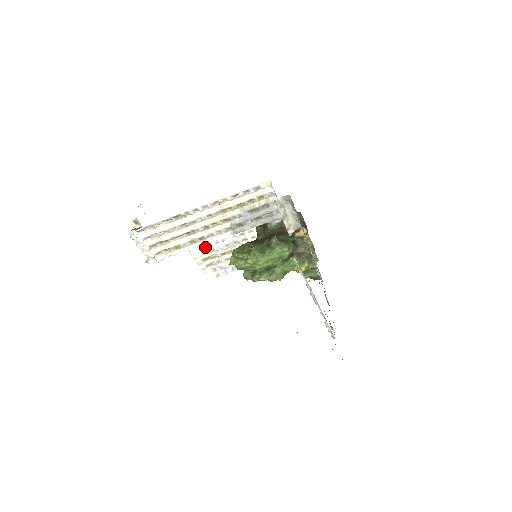
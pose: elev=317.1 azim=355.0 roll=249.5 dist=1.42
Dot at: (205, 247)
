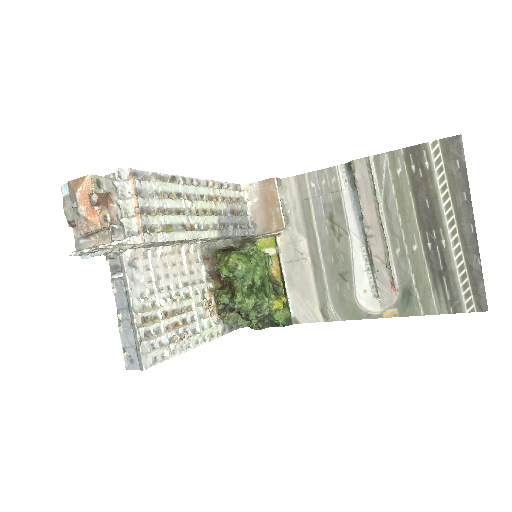
Dot at: (147, 294)
